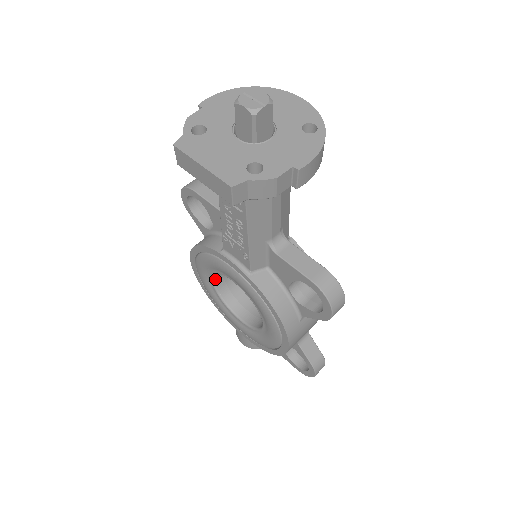
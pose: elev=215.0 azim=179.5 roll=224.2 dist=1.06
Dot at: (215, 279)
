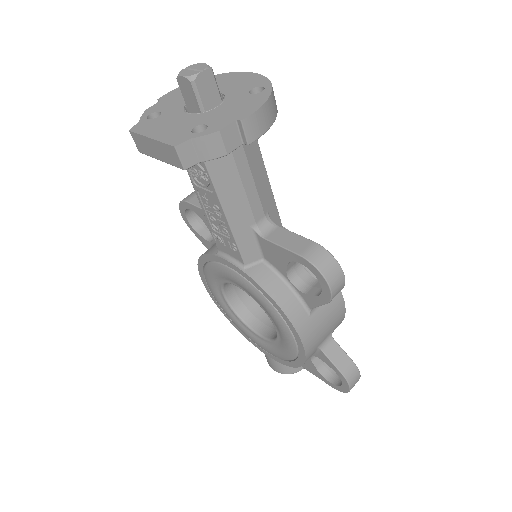
Dot at: (227, 294)
